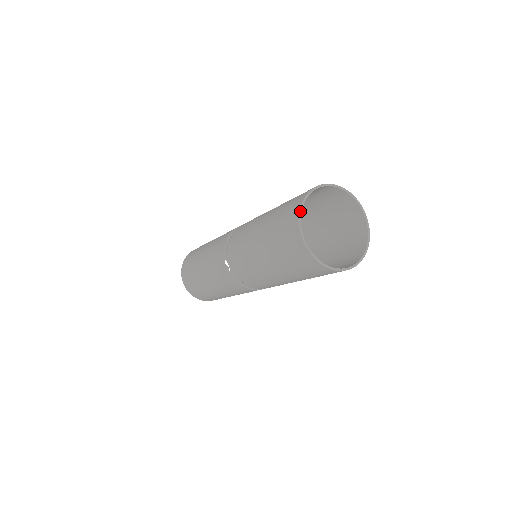
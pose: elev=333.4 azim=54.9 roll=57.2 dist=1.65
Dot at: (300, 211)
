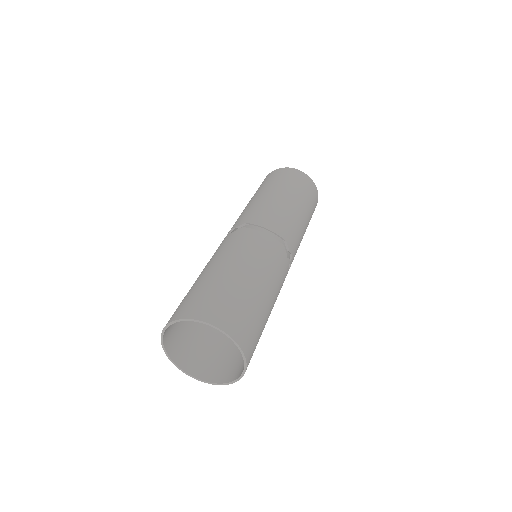
Dot at: (172, 322)
